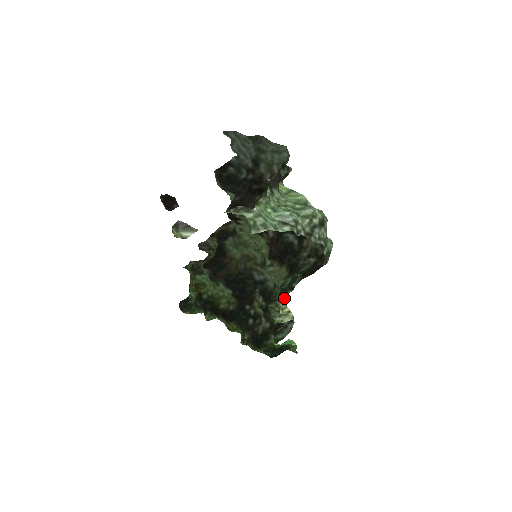
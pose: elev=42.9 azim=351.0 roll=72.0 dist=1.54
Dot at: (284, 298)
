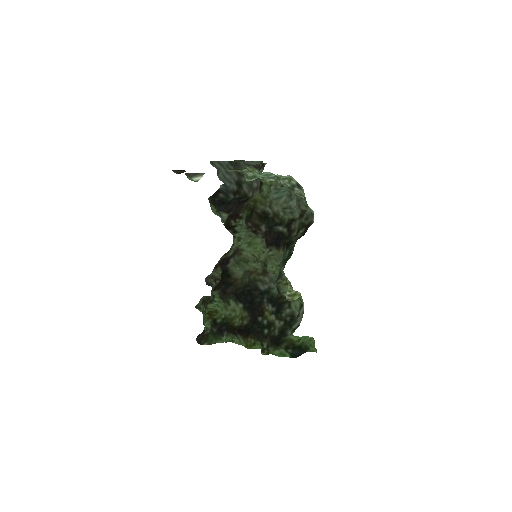
Dot at: (289, 284)
